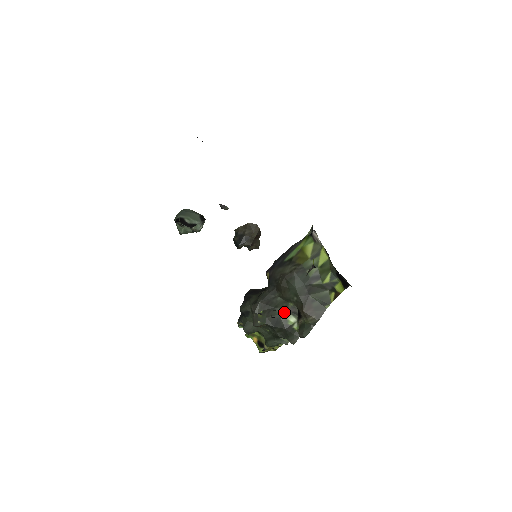
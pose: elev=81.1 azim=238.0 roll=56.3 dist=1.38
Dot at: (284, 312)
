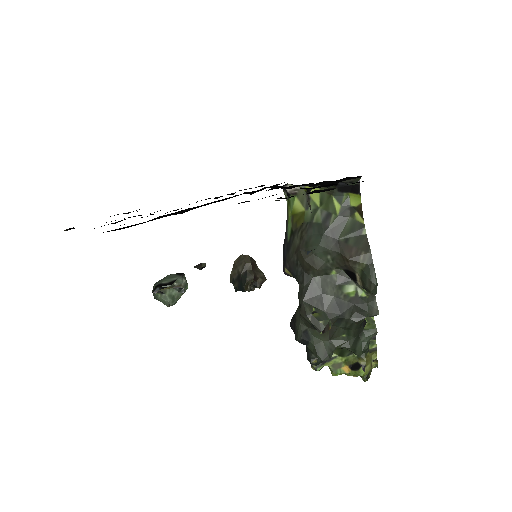
Dot at: (336, 290)
